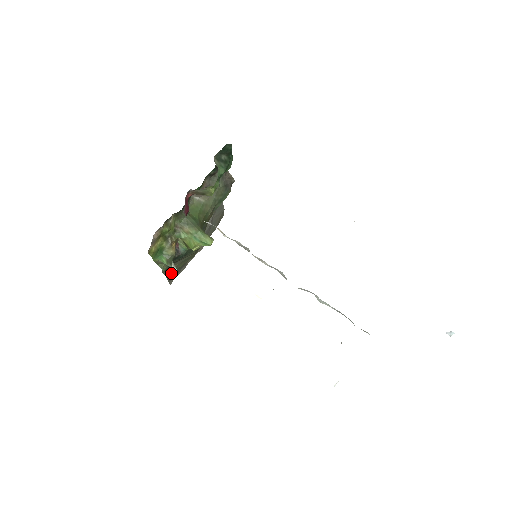
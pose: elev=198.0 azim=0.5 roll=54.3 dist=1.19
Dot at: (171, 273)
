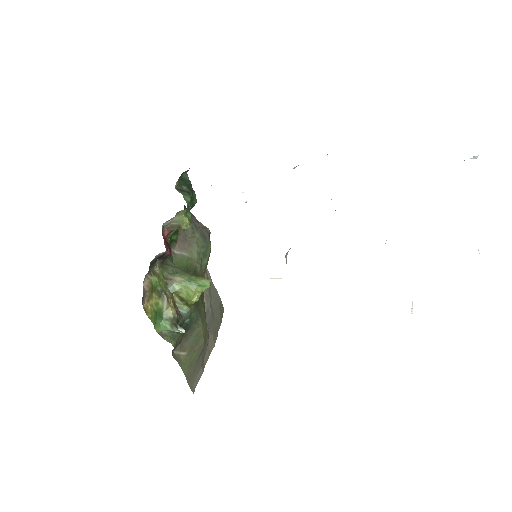
Dot at: (186, 366)
